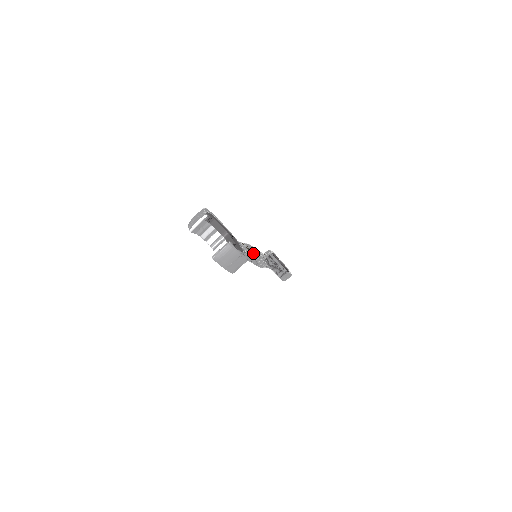
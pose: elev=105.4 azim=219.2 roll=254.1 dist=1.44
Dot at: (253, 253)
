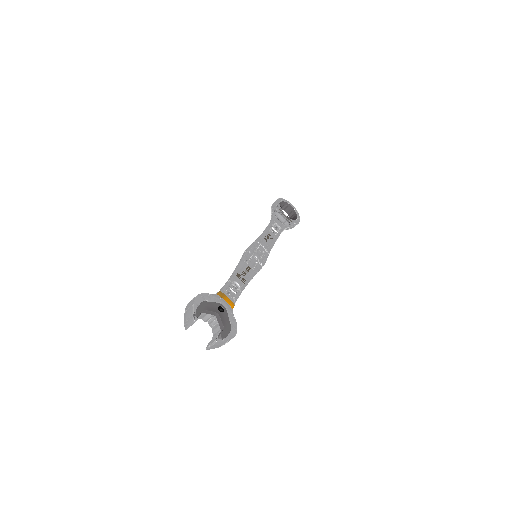
Dot at: (249, 274)
